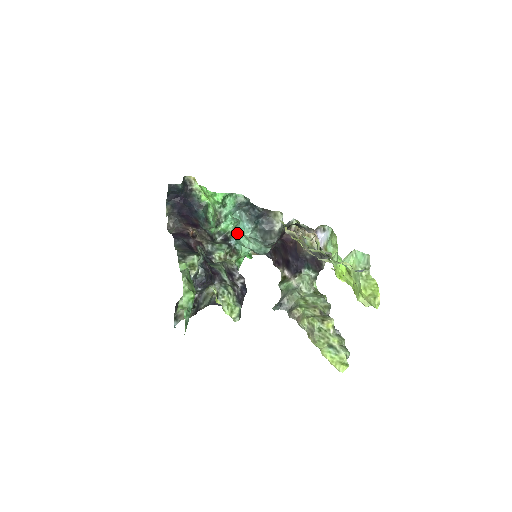
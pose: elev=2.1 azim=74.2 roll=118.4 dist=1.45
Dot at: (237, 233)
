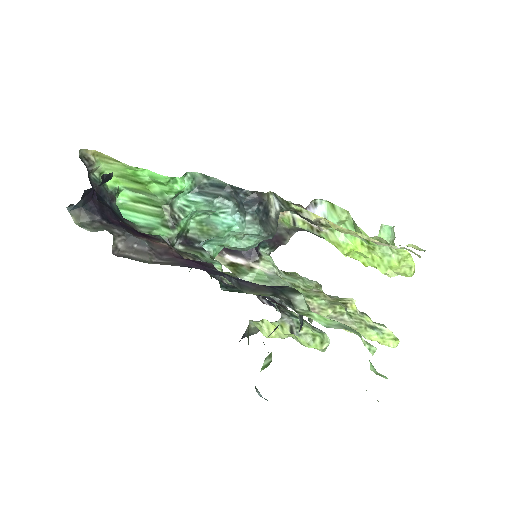
Dot at: (224, 232)
